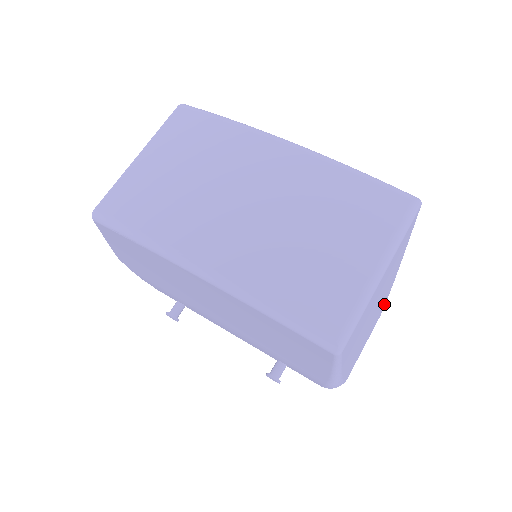
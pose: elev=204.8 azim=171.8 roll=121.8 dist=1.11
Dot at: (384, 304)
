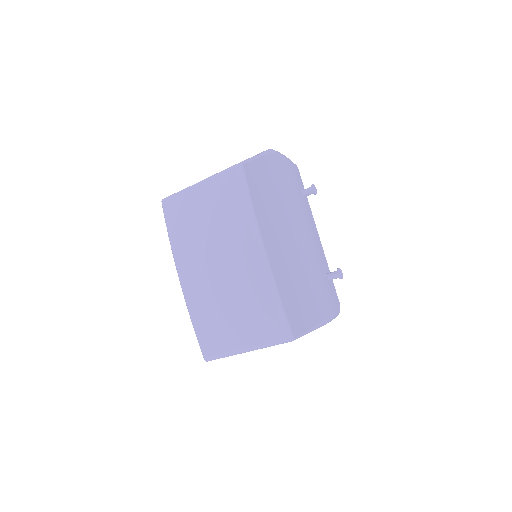
Dot at: occluded
